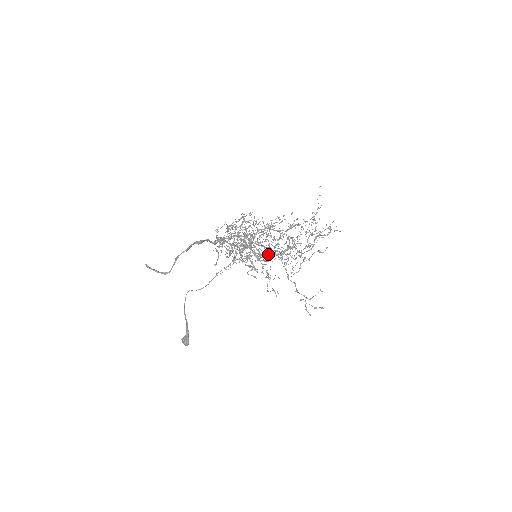
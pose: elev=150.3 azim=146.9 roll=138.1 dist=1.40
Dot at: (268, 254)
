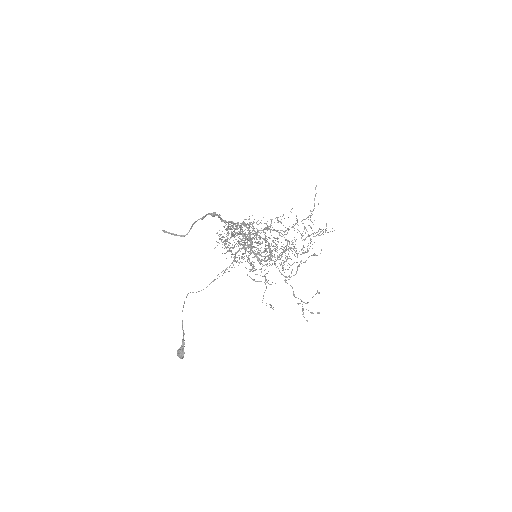
Dot at: (269, 250)
